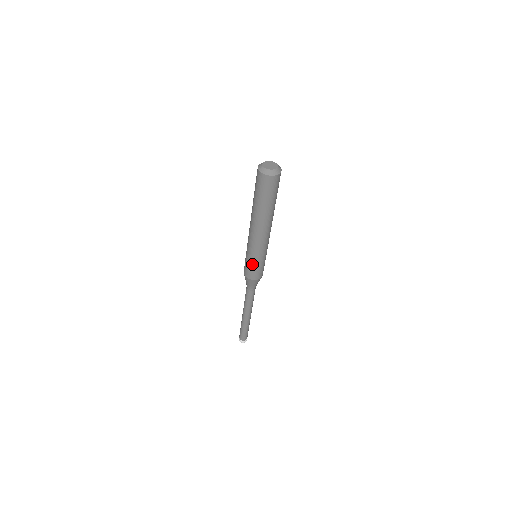
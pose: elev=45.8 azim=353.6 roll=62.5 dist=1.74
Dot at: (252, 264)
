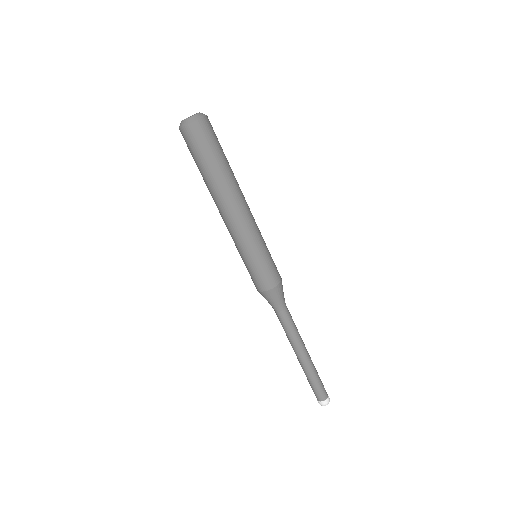
Dot at: (248, 266)
